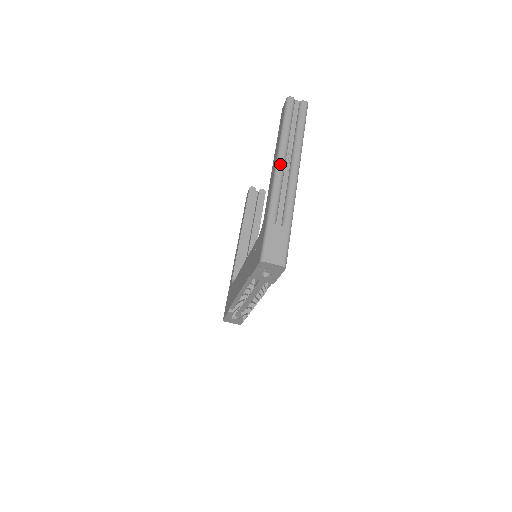
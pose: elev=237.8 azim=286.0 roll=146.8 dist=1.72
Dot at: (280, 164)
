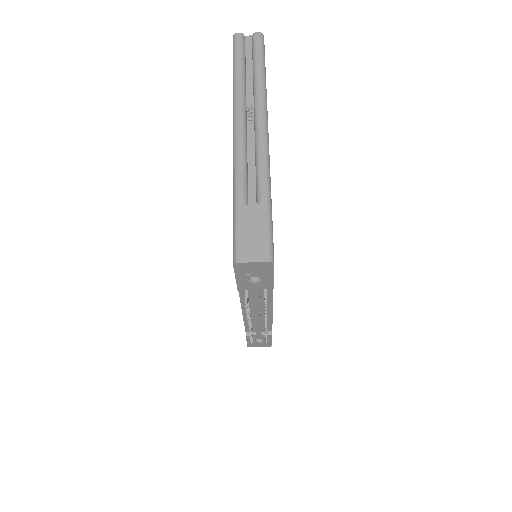
Dot at: (238, 122)
